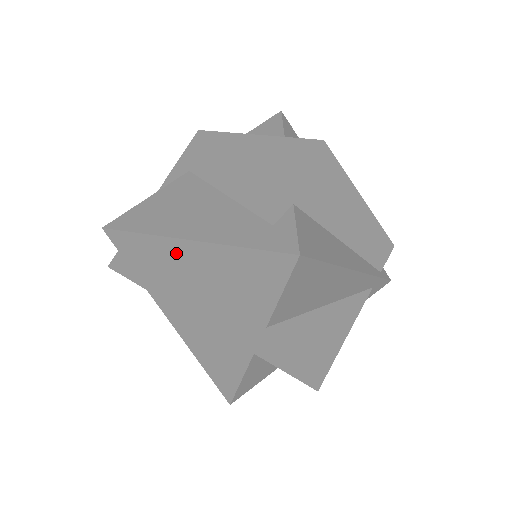
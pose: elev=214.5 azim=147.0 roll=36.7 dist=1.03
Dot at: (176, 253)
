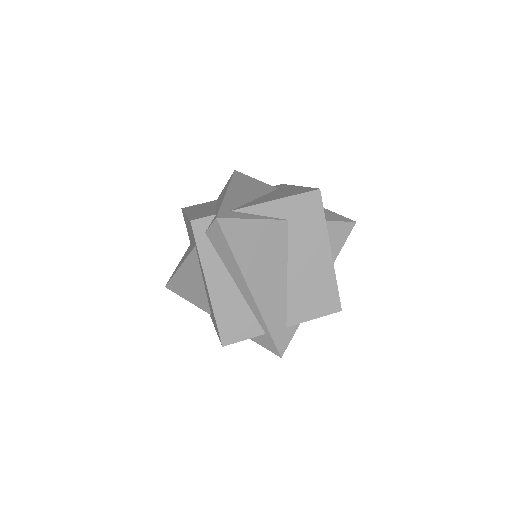
Dot at: (238, 283)
